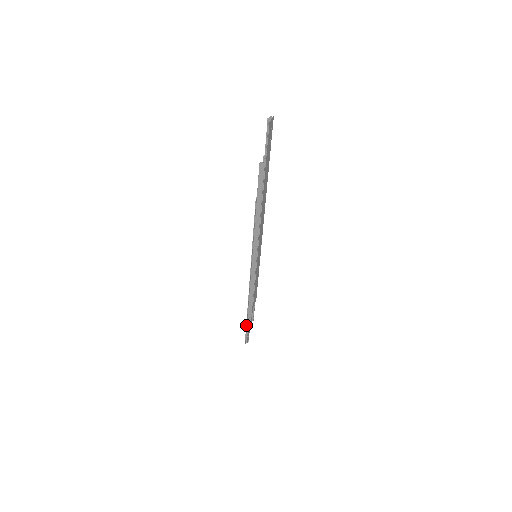
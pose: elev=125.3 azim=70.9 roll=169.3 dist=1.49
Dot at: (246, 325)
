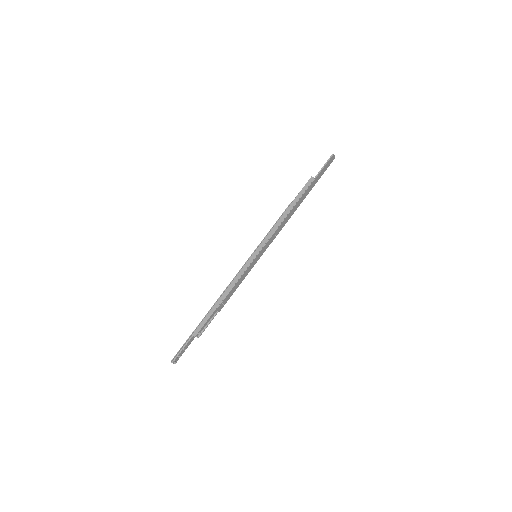
Dot at: (192, 332)
